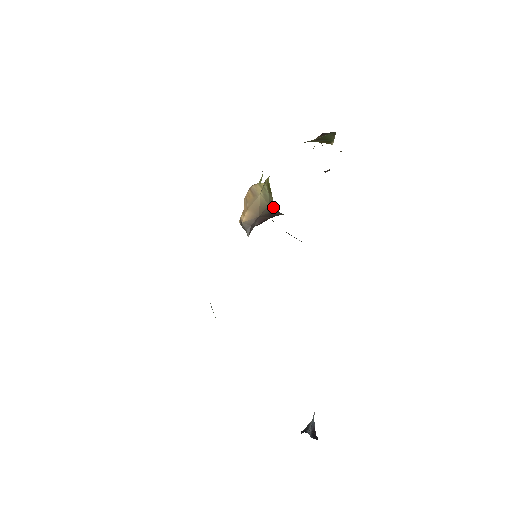
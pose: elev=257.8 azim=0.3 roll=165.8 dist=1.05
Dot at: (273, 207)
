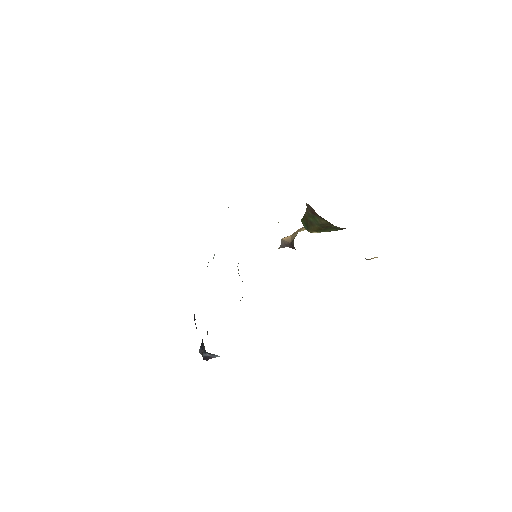
Dot at: occluded
